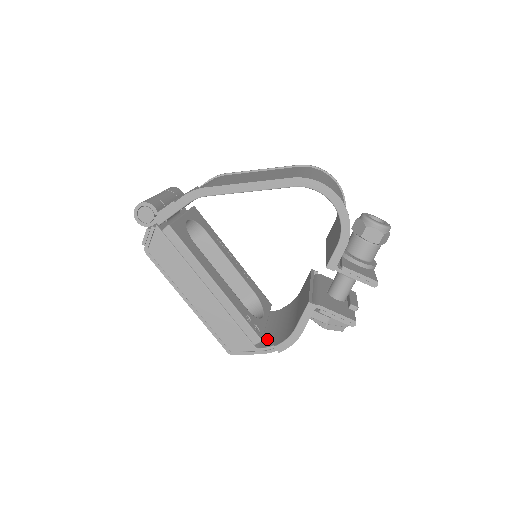
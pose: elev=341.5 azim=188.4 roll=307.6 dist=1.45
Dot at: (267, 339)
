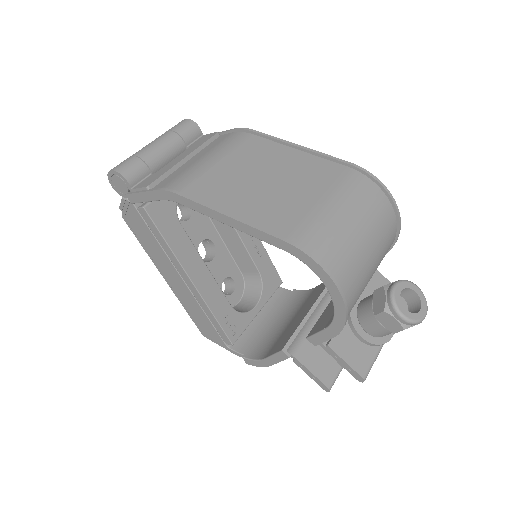
Dot at: (246, 337)
